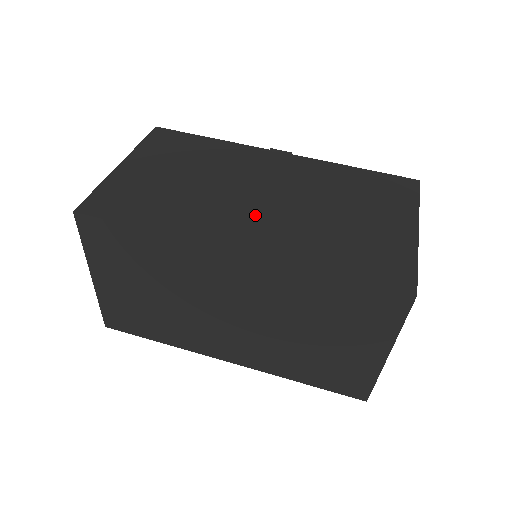
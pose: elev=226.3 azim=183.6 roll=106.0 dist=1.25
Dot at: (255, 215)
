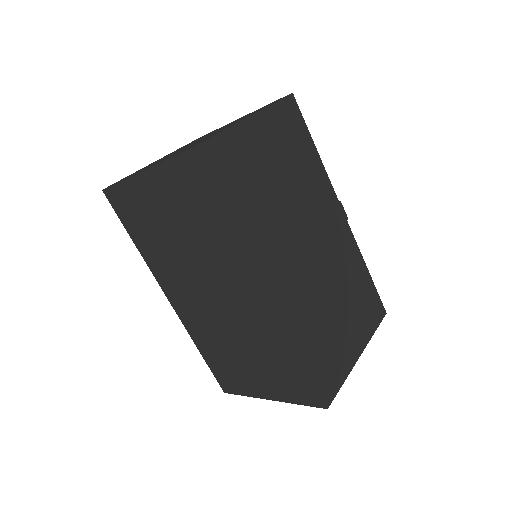
Dot at: (296, 266)
